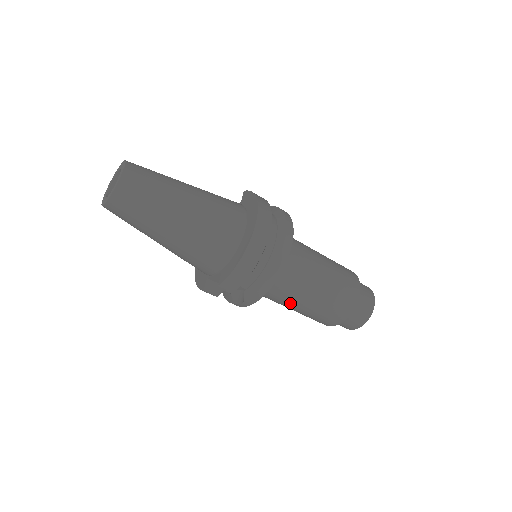
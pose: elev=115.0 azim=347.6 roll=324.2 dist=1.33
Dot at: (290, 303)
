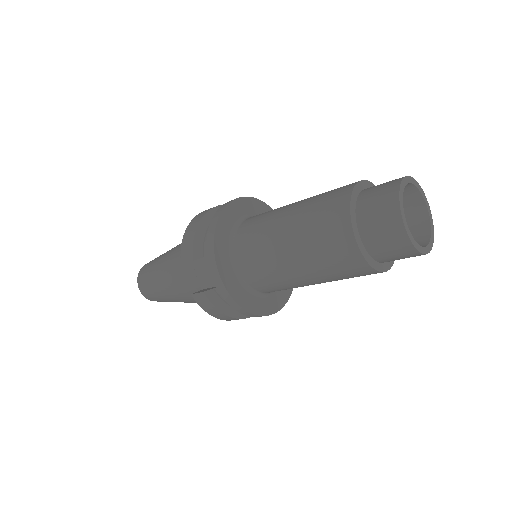
Dot at: (275, 248)
